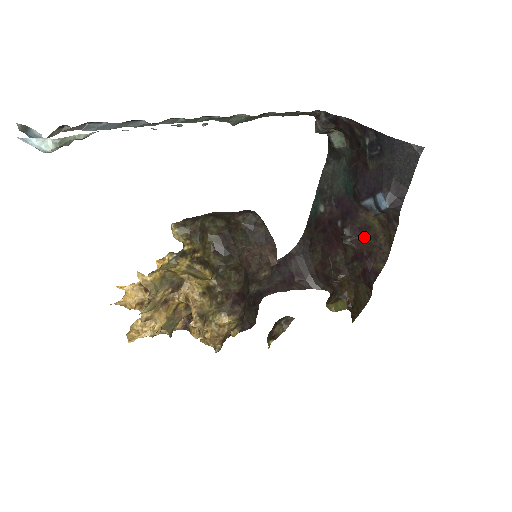
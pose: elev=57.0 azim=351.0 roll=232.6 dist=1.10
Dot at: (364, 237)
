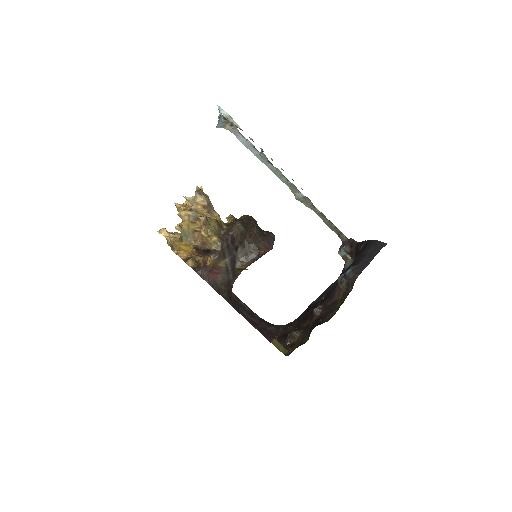
Dot at: (328, 309)
